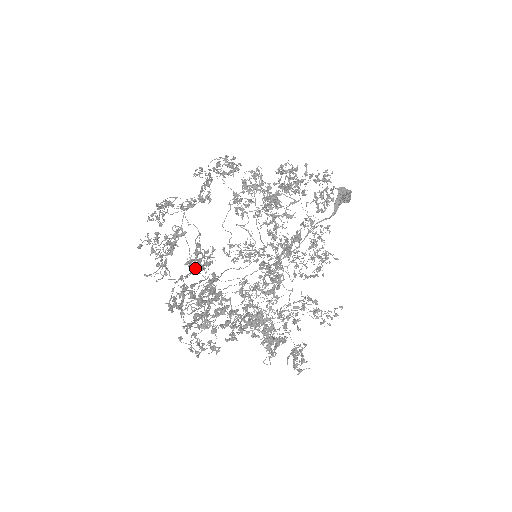
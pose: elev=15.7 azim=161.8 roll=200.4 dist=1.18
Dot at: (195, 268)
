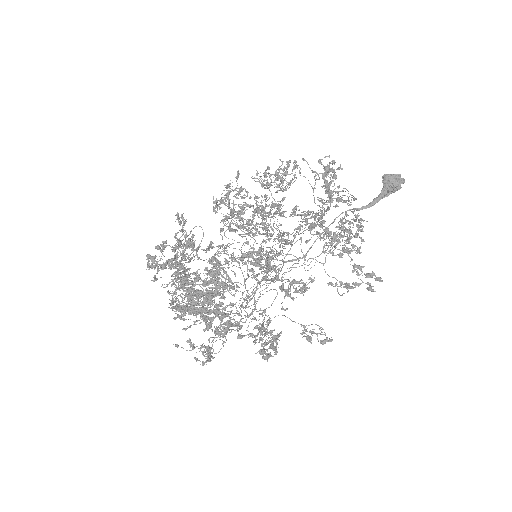
Dot at: occluded
